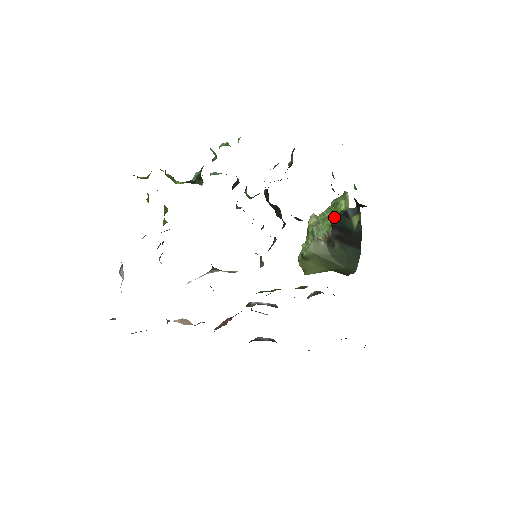
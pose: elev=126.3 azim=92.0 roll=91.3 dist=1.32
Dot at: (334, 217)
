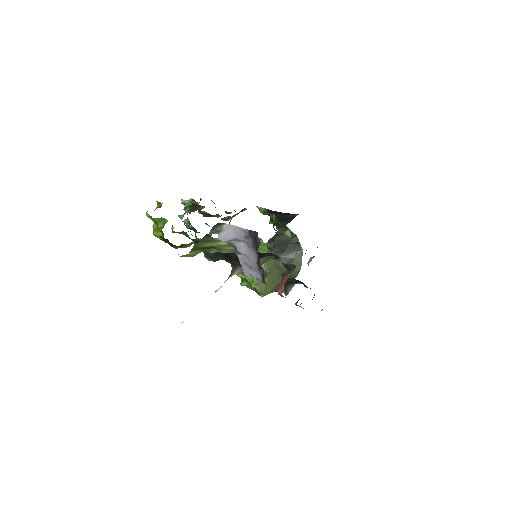
Dot at: (269, 242)
